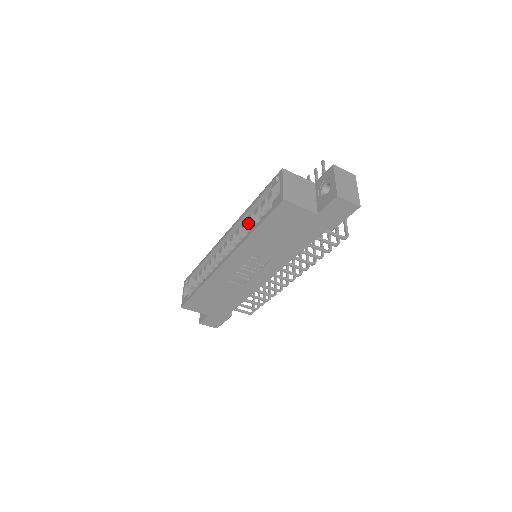
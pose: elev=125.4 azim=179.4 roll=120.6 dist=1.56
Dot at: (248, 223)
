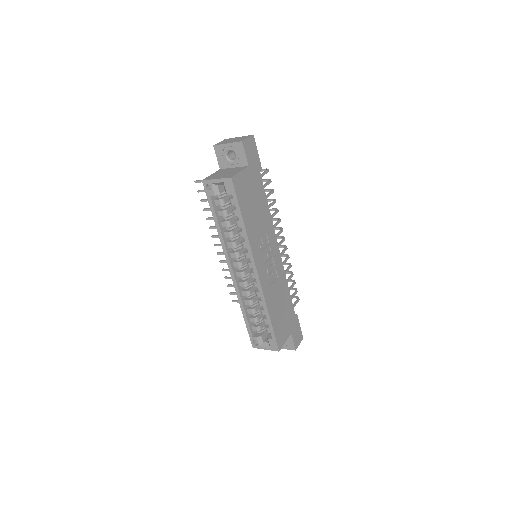
Dot at: (231, 237)
